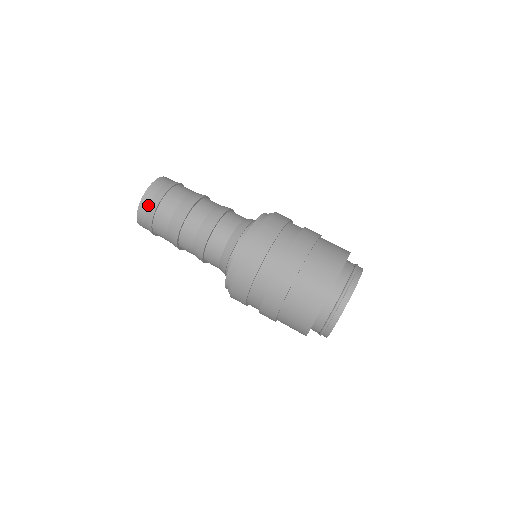
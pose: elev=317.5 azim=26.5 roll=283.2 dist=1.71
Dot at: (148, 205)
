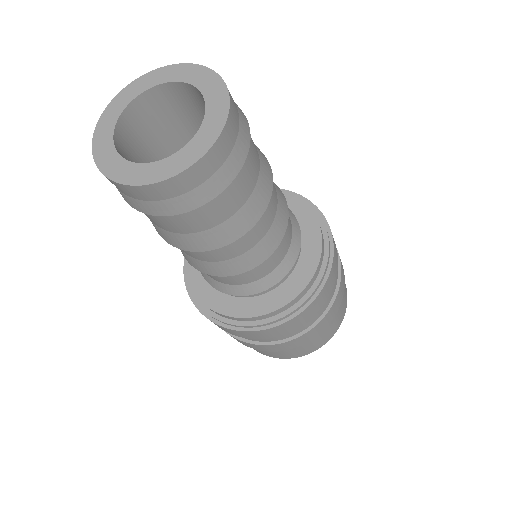
Dot at: (140, 199)
